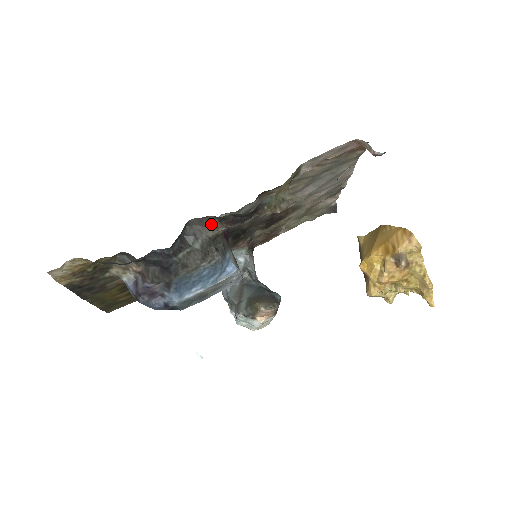
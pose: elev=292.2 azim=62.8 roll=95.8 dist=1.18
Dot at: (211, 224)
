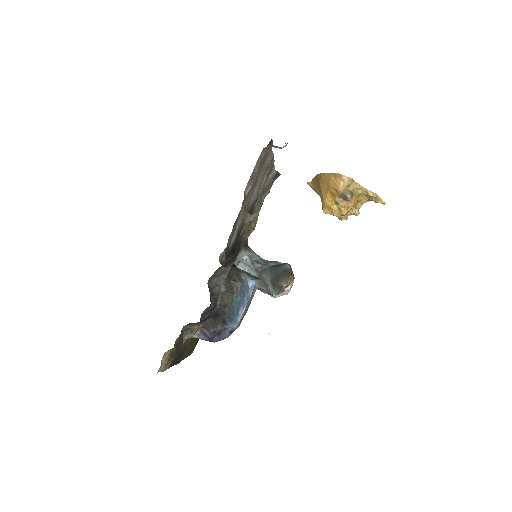
Dot at: (221, 272)
